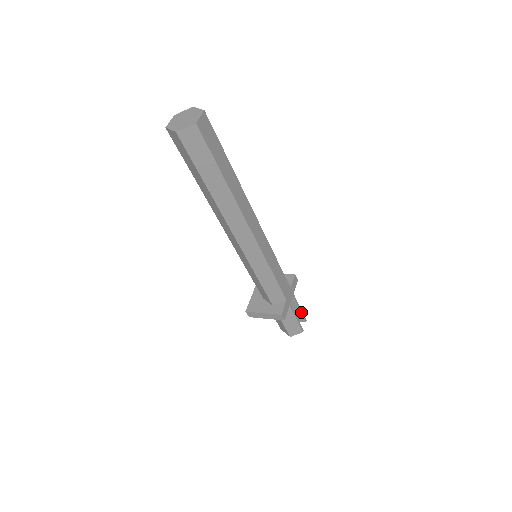
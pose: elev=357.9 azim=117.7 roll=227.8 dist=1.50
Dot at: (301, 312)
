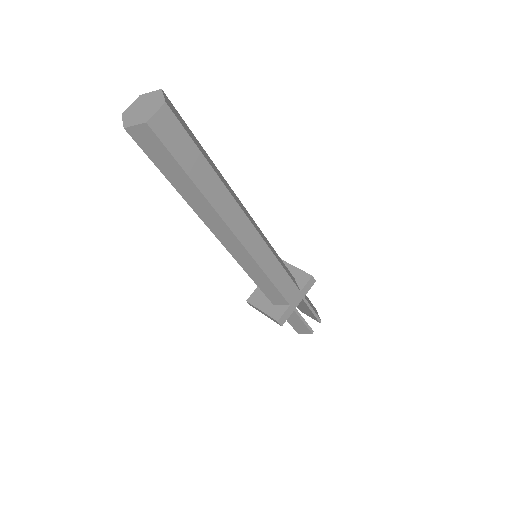
Dot at: (314, 314)
